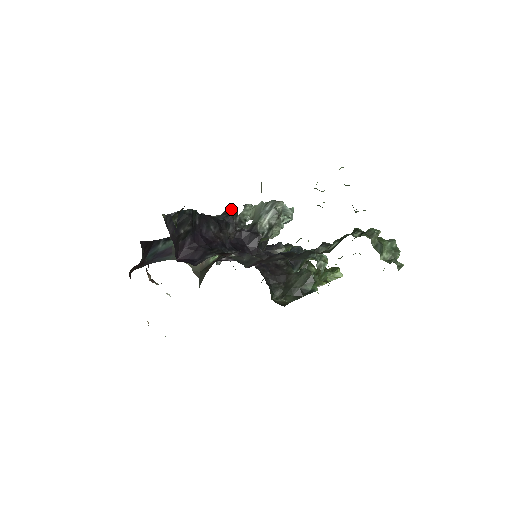
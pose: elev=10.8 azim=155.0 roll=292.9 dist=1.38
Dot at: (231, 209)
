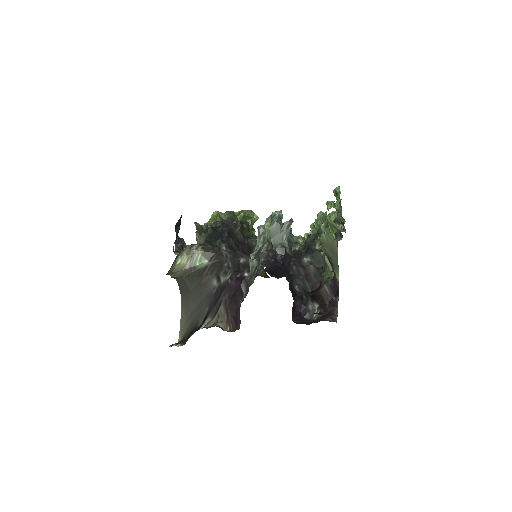
Dot at: (270, 245)
